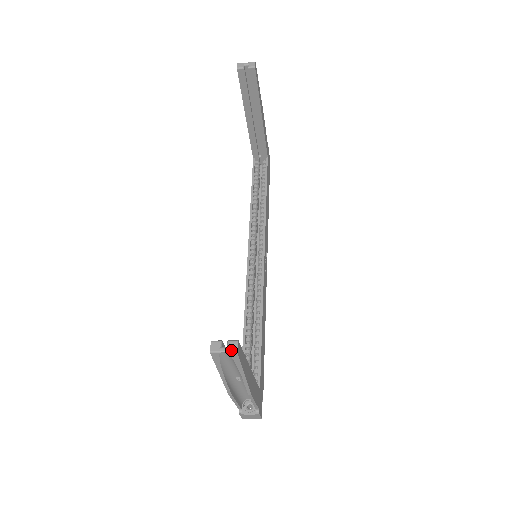
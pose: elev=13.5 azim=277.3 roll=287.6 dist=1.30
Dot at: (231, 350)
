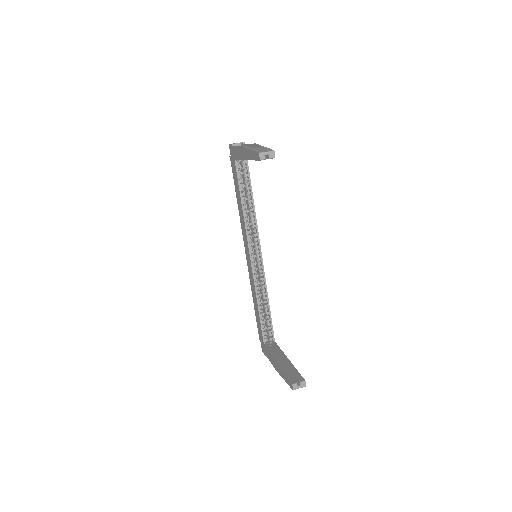
Dot at: occluded
